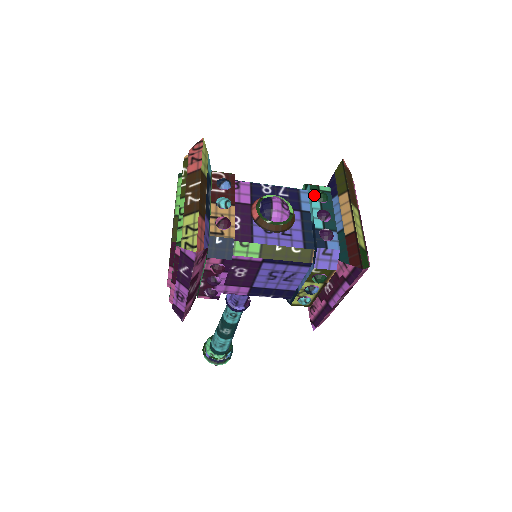
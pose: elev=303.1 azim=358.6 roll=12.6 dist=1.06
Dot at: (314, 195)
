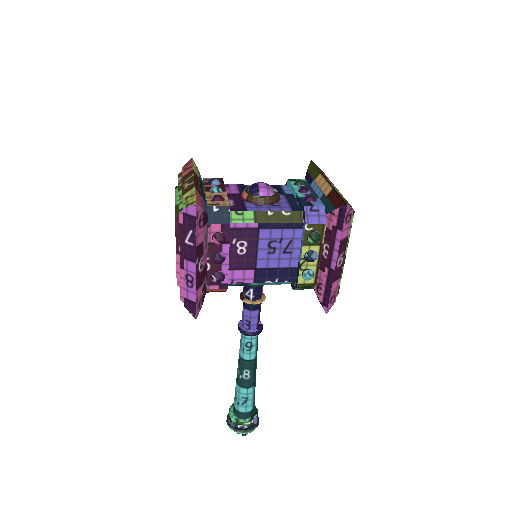
Dot at: (293, 183)
